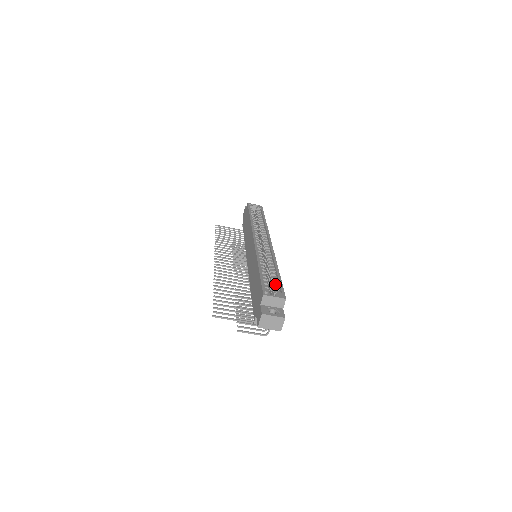
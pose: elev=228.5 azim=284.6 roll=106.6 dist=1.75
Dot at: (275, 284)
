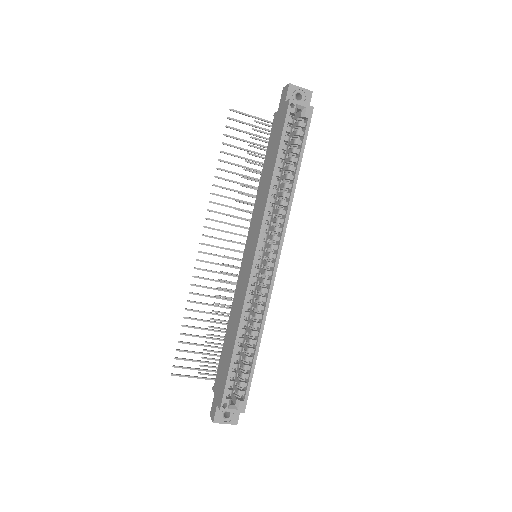
Dot at: (244, 377)
